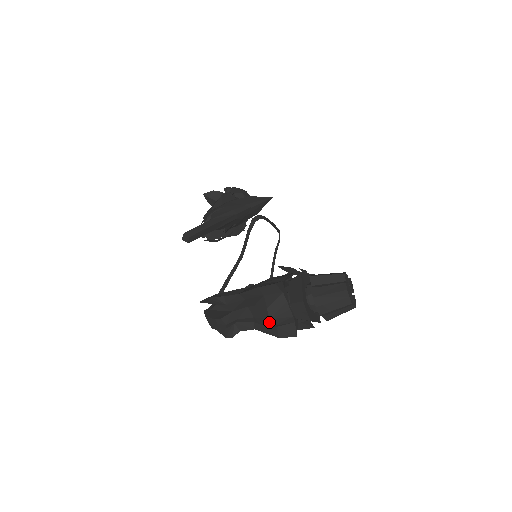
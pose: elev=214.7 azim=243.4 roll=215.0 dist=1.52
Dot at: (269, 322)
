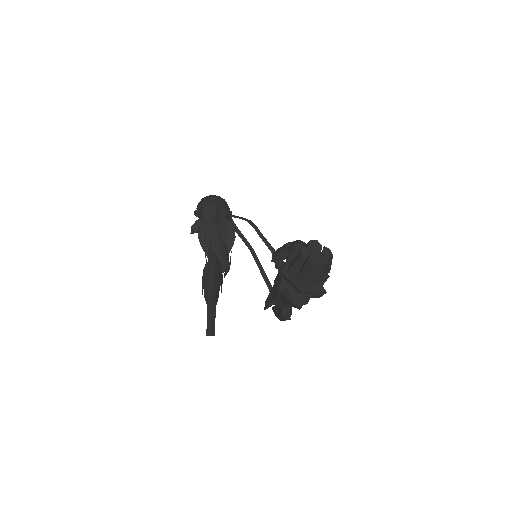
Dot at: occluded
